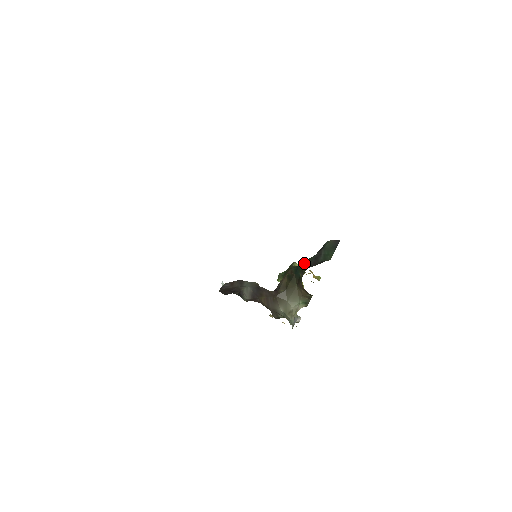
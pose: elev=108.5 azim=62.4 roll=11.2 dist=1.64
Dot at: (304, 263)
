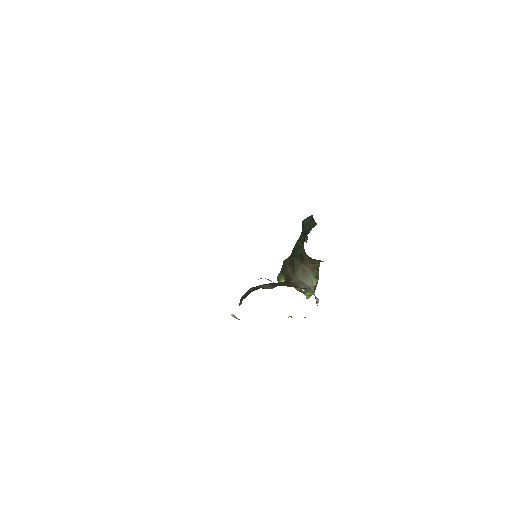
Dot at: (297, 242)
